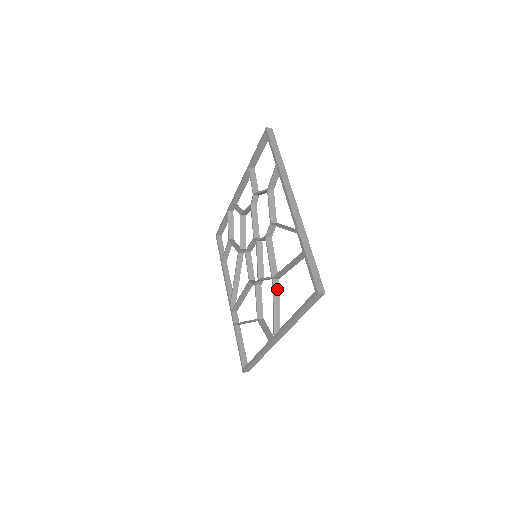
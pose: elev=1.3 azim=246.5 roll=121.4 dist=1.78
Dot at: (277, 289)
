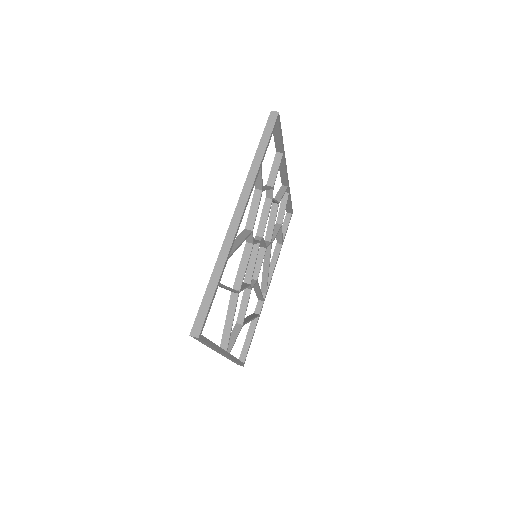
Dot at: (234, 304)
